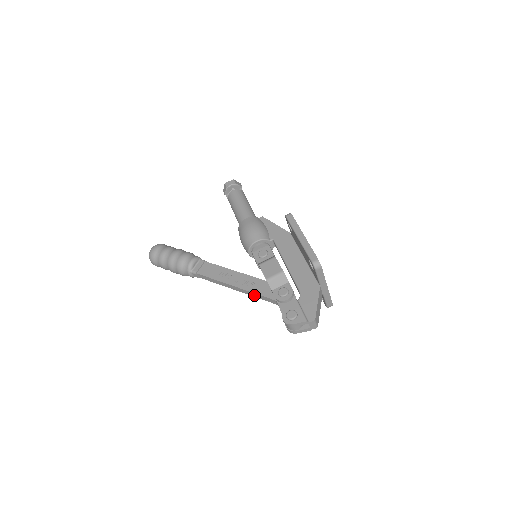
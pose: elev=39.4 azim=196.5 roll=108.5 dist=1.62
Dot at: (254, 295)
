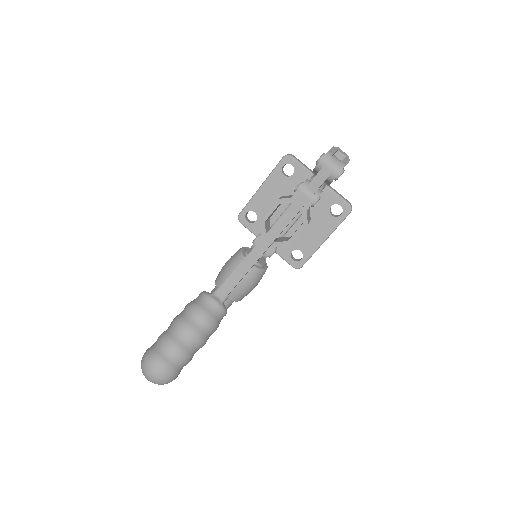
Dot at: (287, 219)
